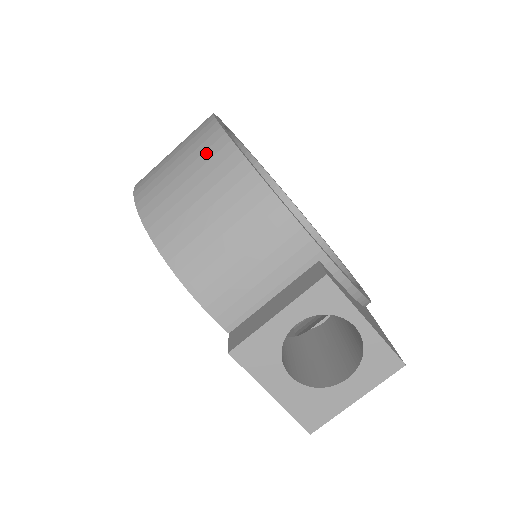
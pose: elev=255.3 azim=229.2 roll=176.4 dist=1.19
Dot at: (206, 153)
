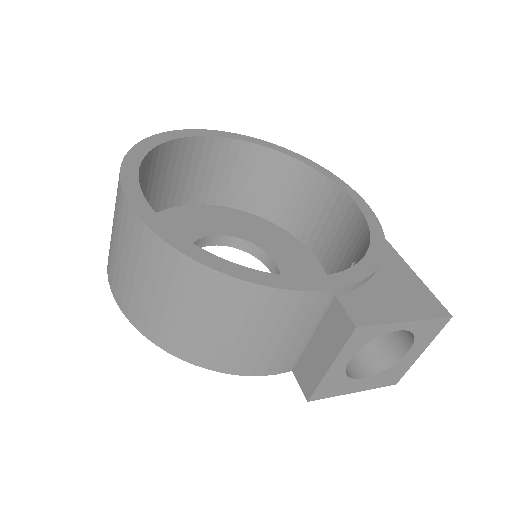
Dot at: (164, 270)
